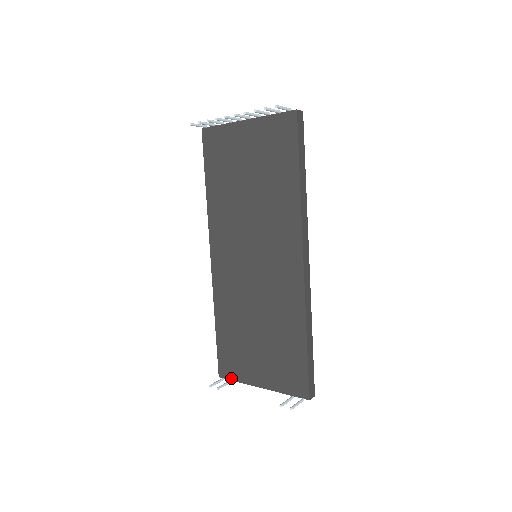
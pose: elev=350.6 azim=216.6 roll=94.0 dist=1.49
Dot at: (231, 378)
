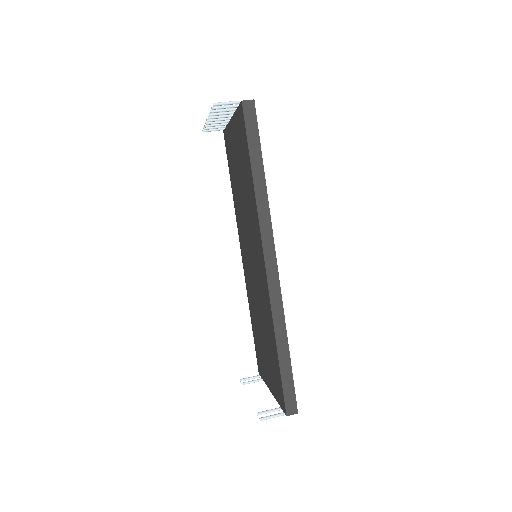
Dot at: (262, 376)
